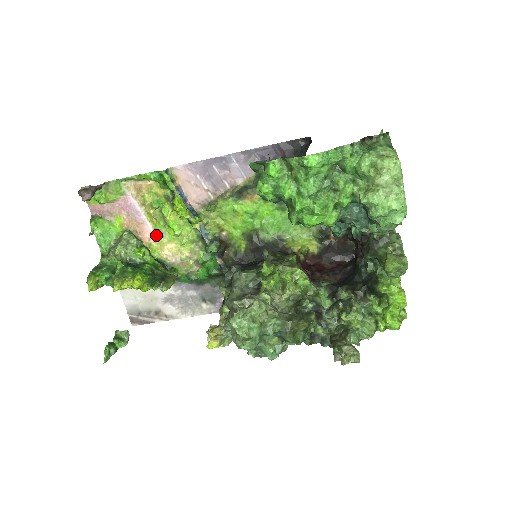
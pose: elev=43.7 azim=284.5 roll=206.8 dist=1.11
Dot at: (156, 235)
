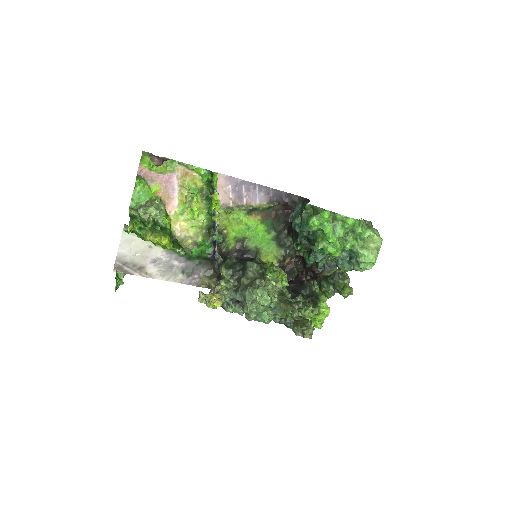
Dot at: (177, 211)
